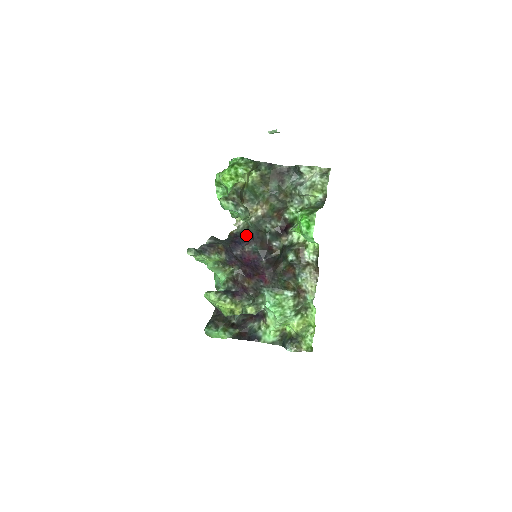
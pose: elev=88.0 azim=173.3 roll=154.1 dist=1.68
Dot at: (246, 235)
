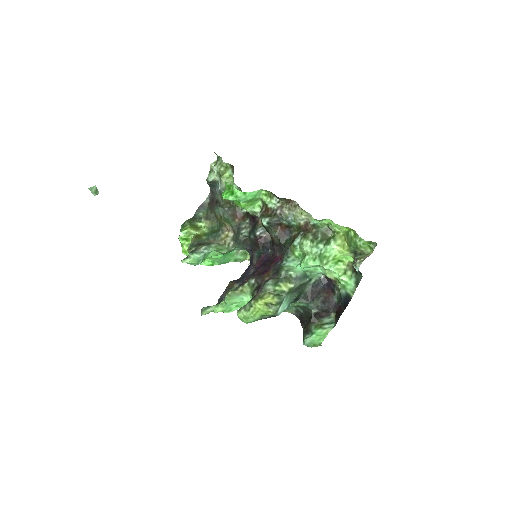
Dot at: (251, 257)
